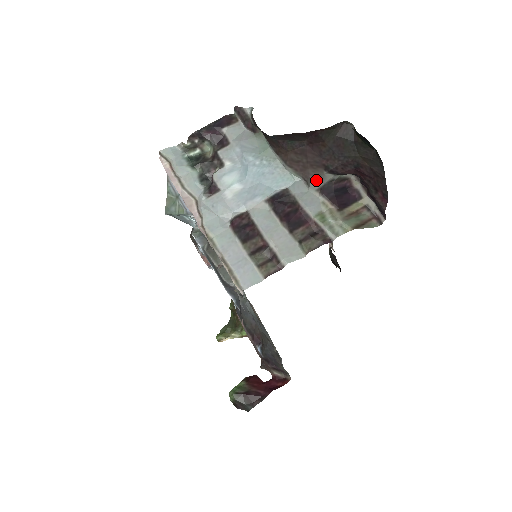
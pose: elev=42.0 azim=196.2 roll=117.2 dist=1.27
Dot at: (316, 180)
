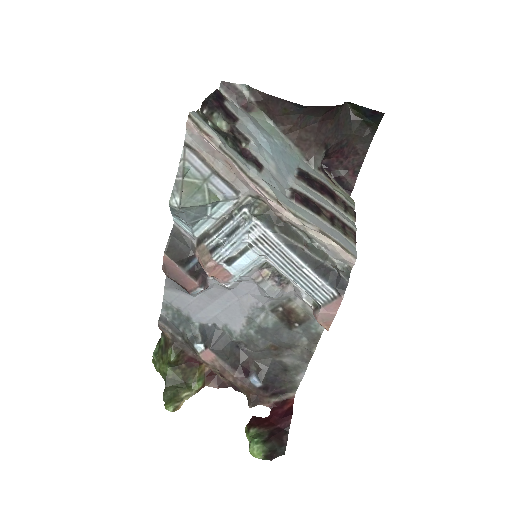
Dot at: (317, 159)
